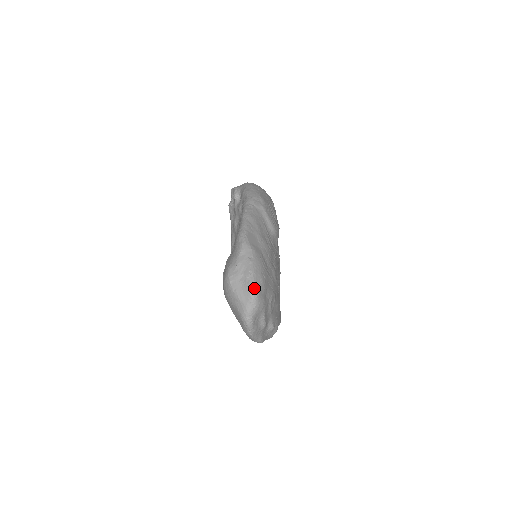
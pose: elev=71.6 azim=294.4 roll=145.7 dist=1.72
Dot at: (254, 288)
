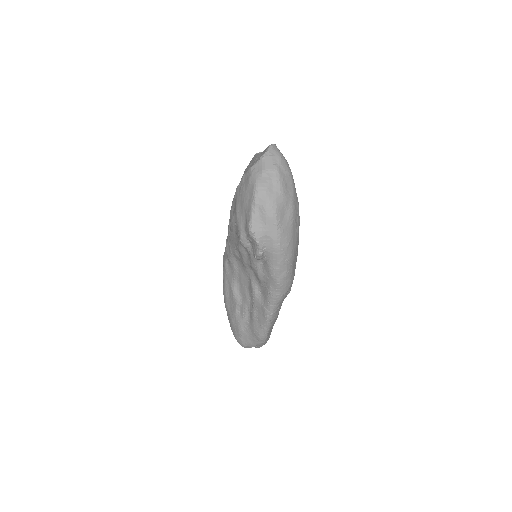
Dot at: occluded
